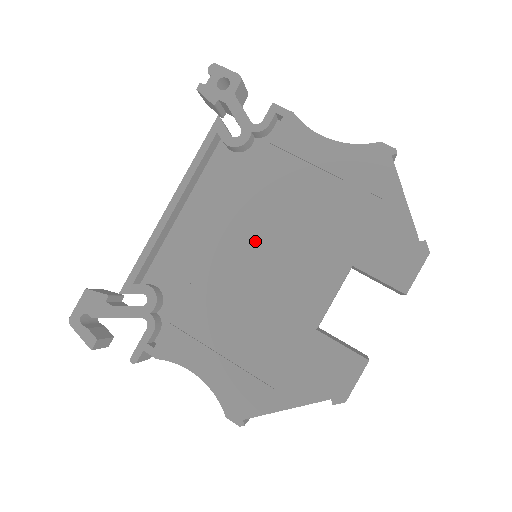
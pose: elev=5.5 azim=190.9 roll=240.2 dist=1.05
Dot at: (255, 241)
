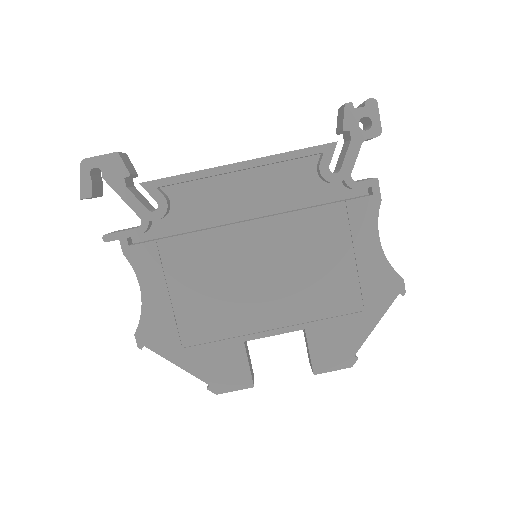
Dot at: (267, 252)
